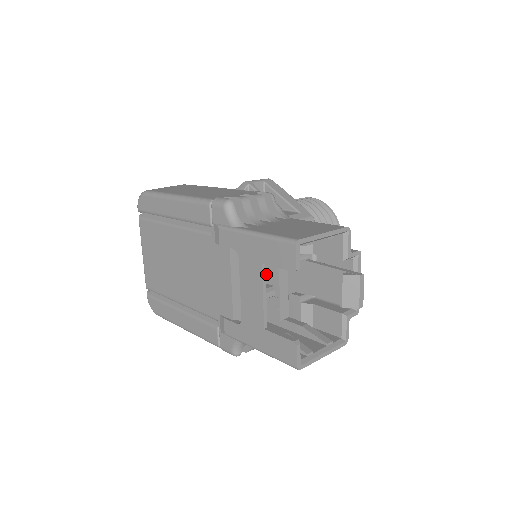
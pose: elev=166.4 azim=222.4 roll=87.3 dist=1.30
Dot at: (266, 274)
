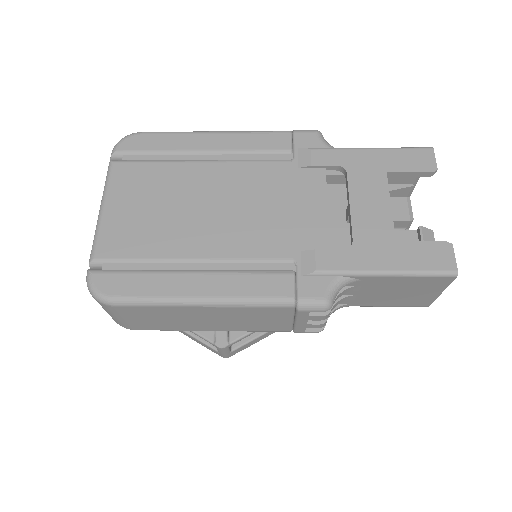
Dot at: (345, 219)
